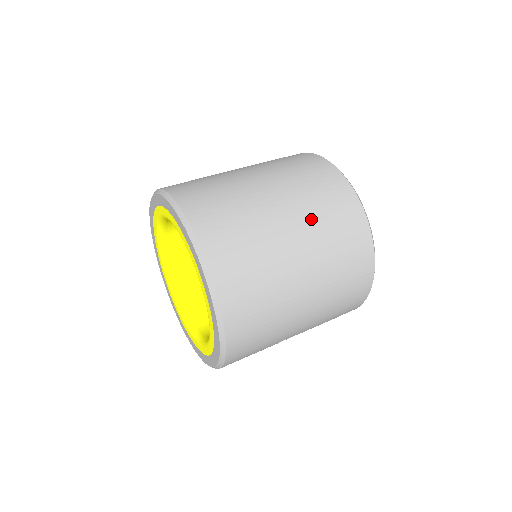
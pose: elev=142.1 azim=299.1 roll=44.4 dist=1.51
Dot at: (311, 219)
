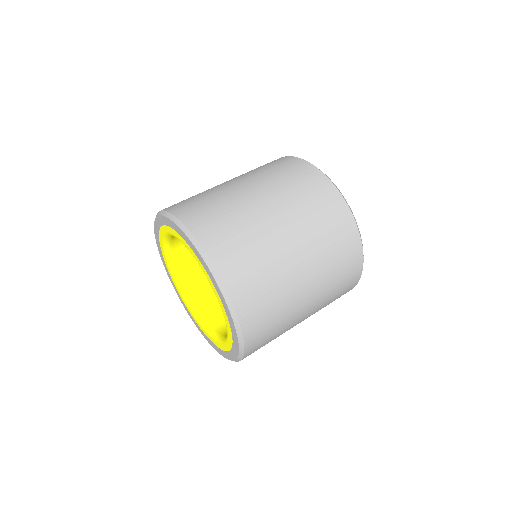
Dot at: (325, 293)
